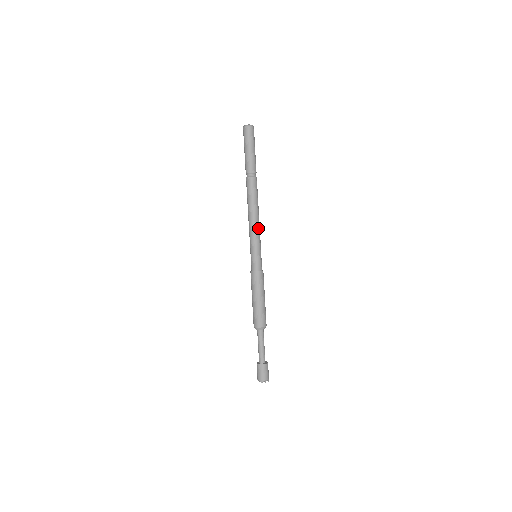
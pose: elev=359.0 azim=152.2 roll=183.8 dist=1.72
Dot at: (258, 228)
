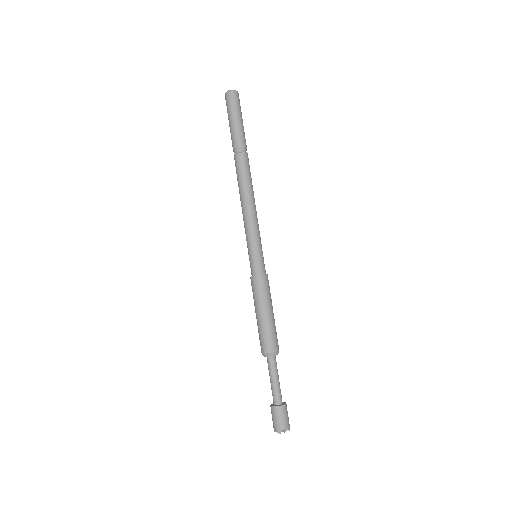
Dot at: (255, 218)
